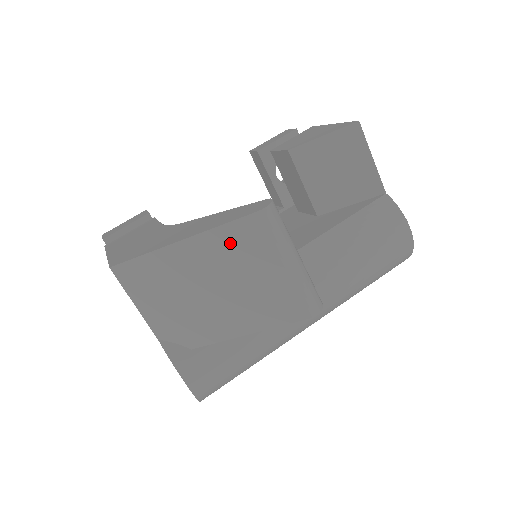
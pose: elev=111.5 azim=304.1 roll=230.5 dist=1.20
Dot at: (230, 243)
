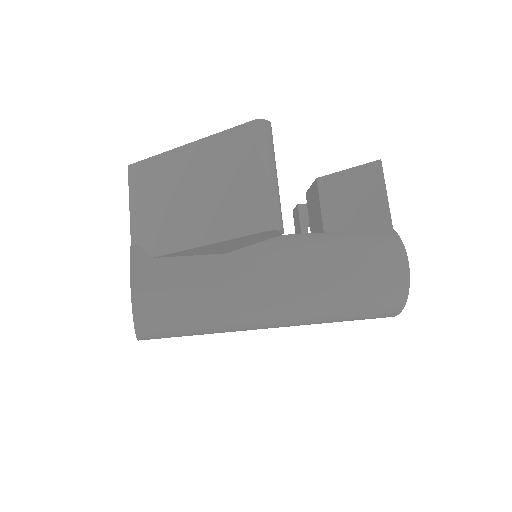
Dot at: (224, 148)
